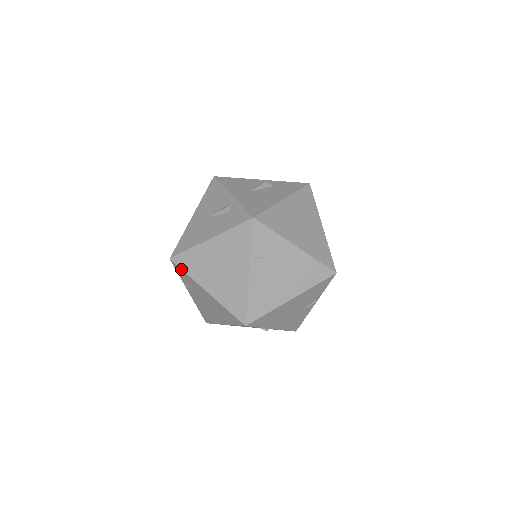
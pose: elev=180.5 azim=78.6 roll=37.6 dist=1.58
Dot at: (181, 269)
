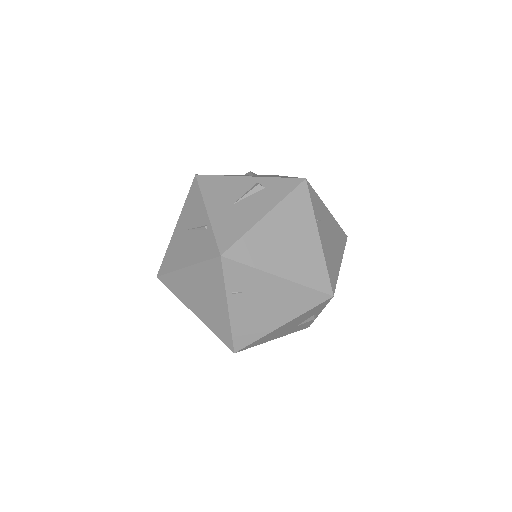
Dot at: (240, 263)
